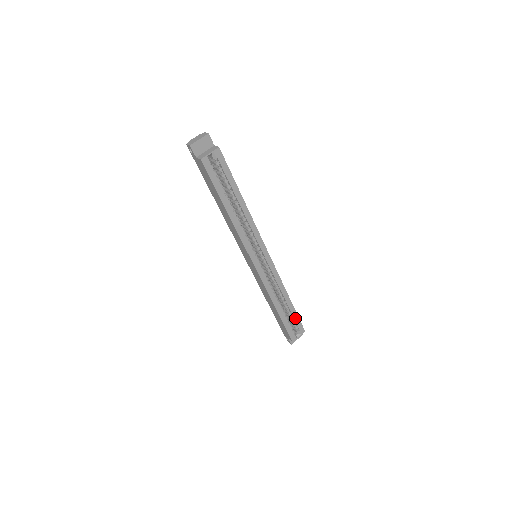
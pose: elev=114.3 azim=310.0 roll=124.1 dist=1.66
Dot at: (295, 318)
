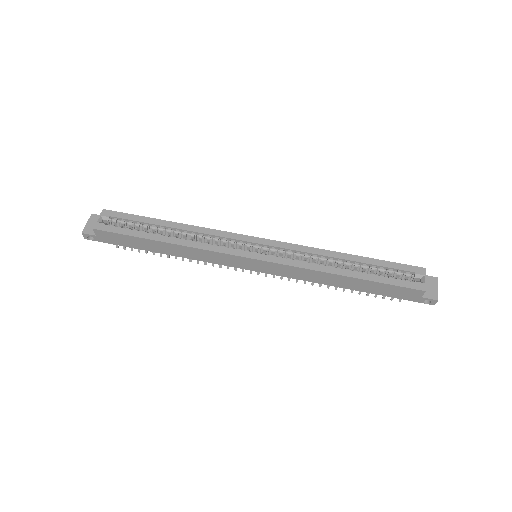
Dot at: (387, 266)
